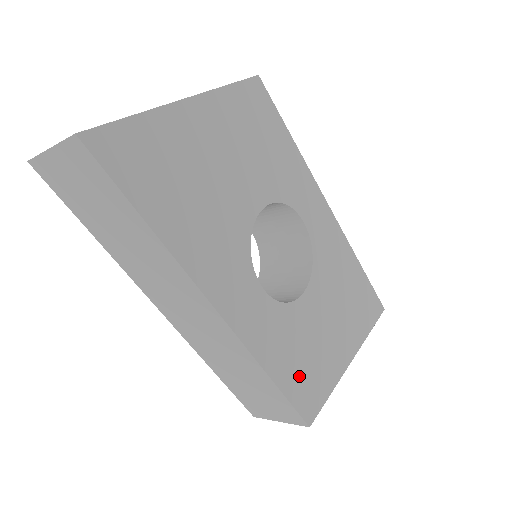
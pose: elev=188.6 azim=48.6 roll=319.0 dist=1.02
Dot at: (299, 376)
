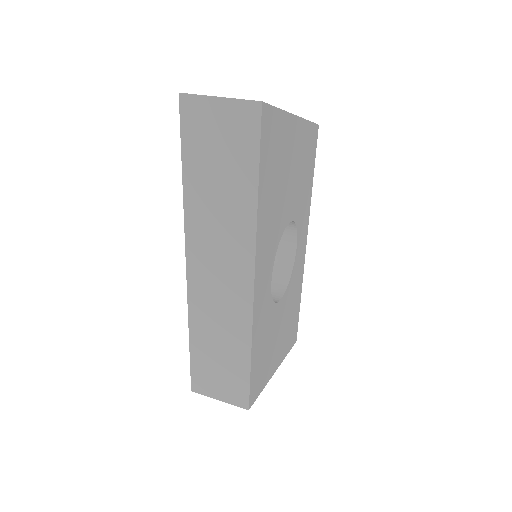
Dot at: (259, 364)
